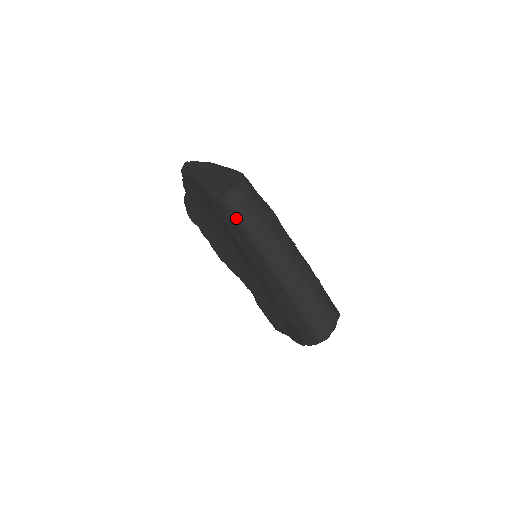
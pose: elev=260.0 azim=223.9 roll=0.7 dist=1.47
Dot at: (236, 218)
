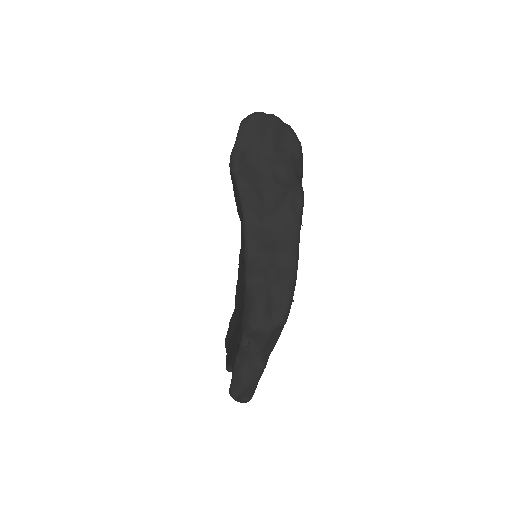
Dot at: occluded
